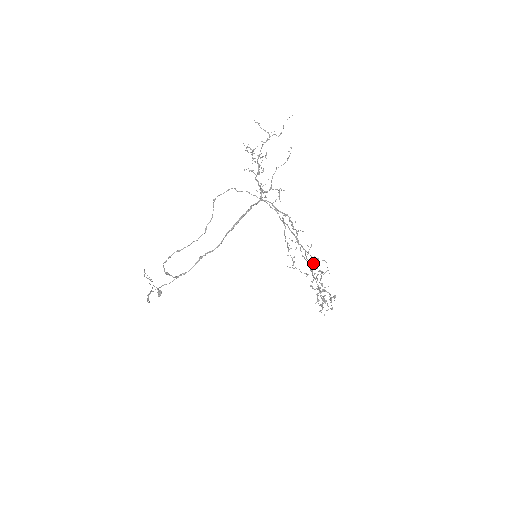
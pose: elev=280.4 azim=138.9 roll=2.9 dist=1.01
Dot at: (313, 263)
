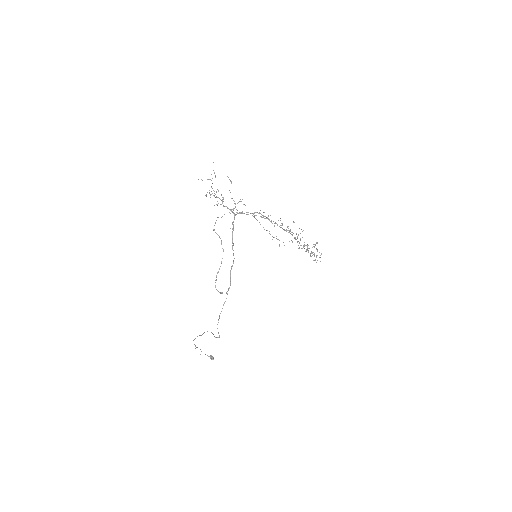
Dot at: occluded
